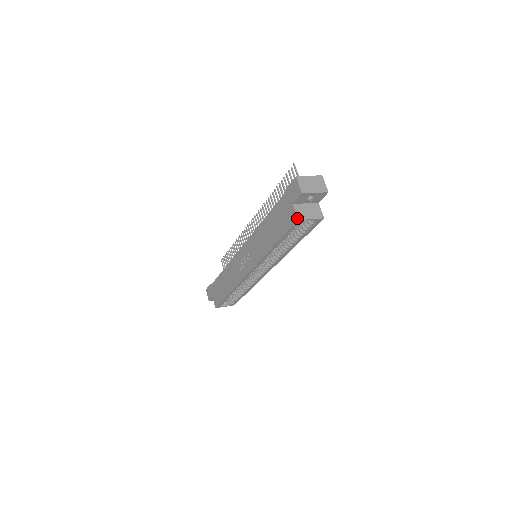
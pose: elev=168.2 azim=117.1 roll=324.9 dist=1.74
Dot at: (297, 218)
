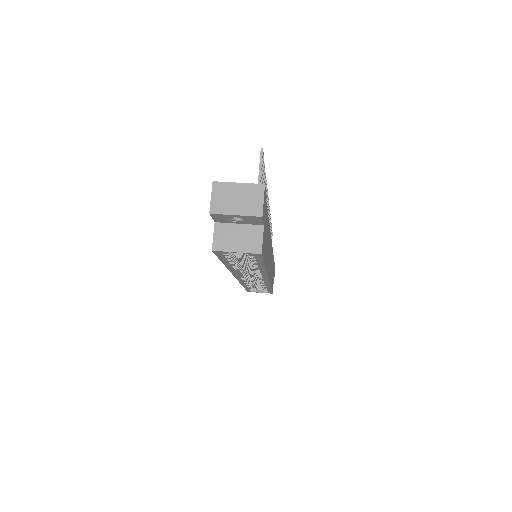
Dot at: (212, 247)
